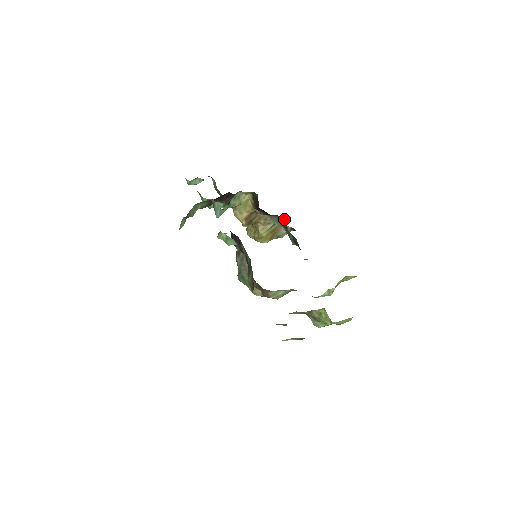
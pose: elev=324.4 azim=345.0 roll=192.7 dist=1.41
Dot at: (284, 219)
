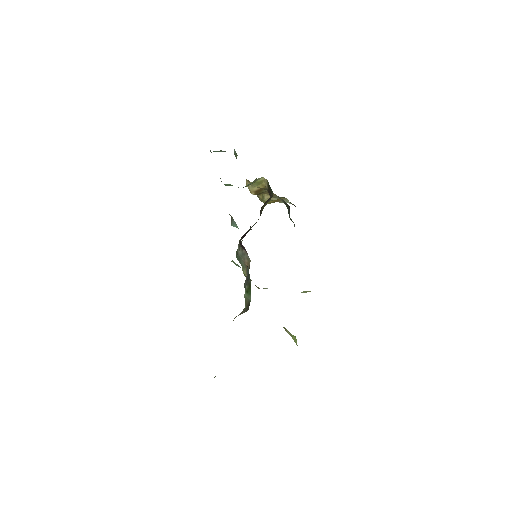
Dot at: (289, 207)
